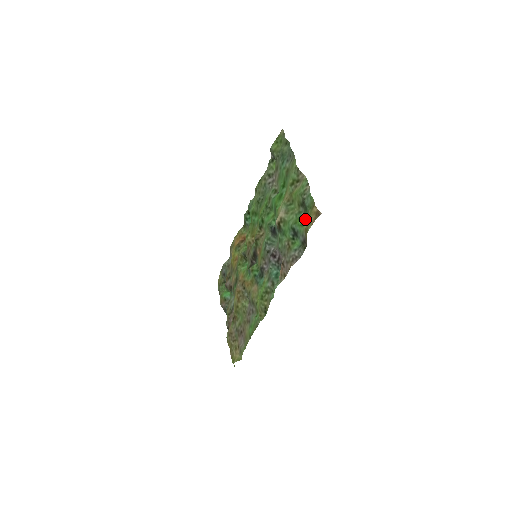
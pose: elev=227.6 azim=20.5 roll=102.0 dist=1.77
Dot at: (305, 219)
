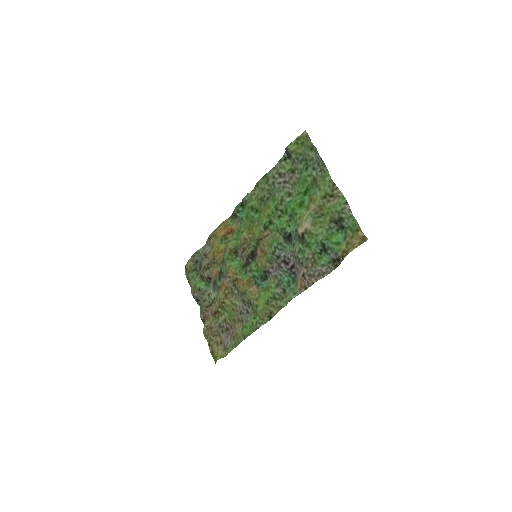
Dot at: (339, 237)
